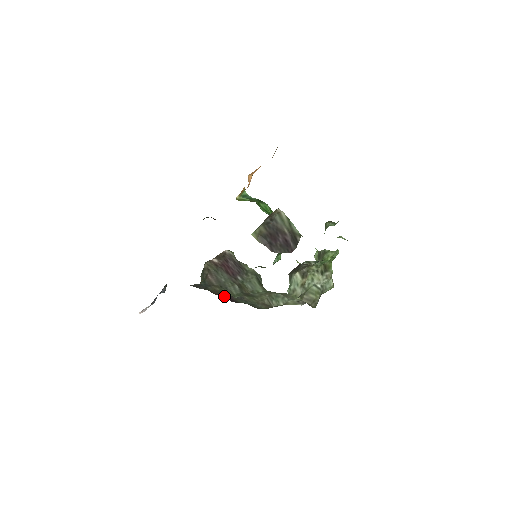
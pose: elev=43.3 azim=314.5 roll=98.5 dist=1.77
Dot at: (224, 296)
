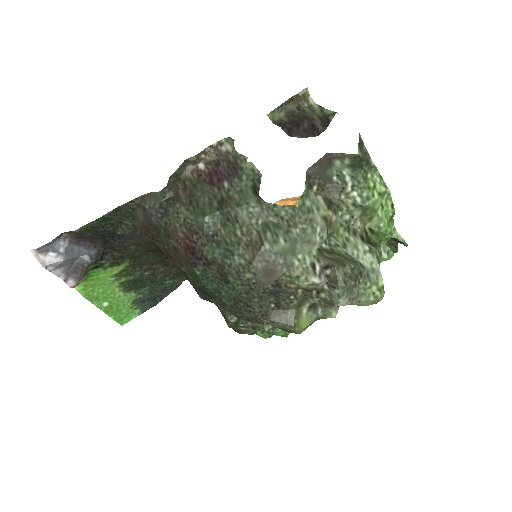
Dot at: (185, 242)
